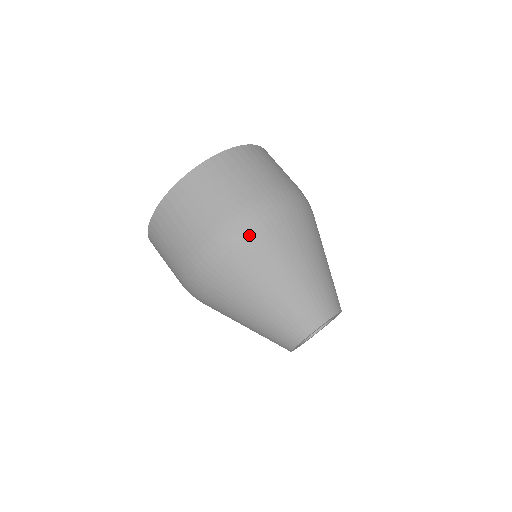
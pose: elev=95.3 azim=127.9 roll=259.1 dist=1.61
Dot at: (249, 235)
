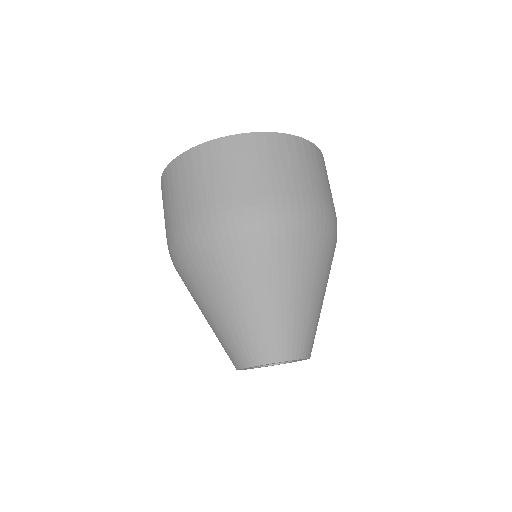
Dot at: (272, 229)
